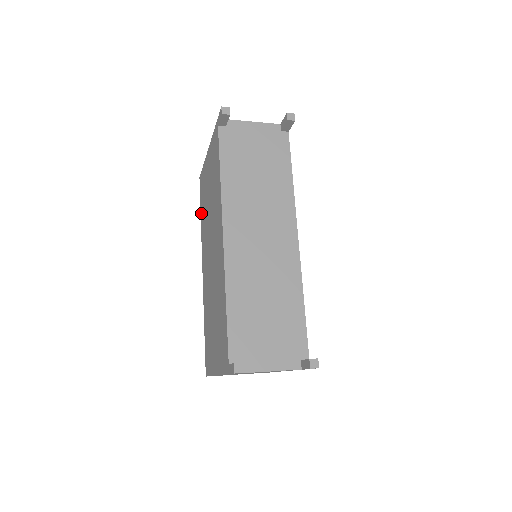
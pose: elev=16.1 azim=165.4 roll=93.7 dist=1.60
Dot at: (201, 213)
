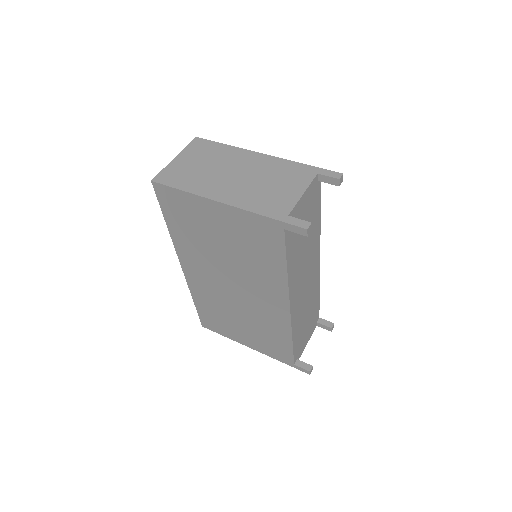
Dot at: (171, 224)
